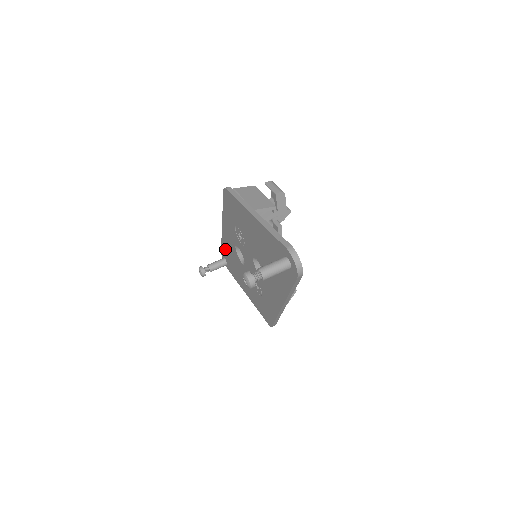
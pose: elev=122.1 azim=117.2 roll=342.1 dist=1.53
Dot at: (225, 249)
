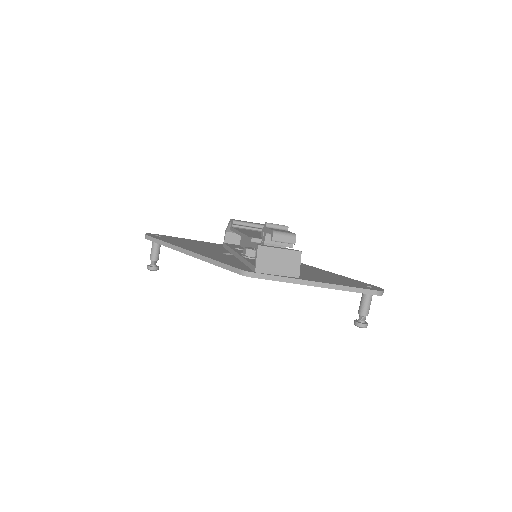
Dot at: occluded
